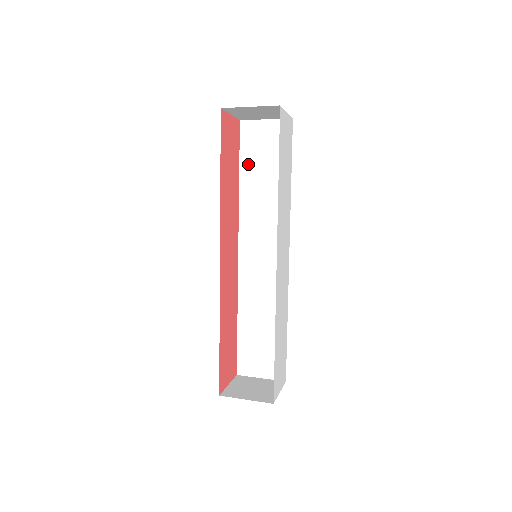
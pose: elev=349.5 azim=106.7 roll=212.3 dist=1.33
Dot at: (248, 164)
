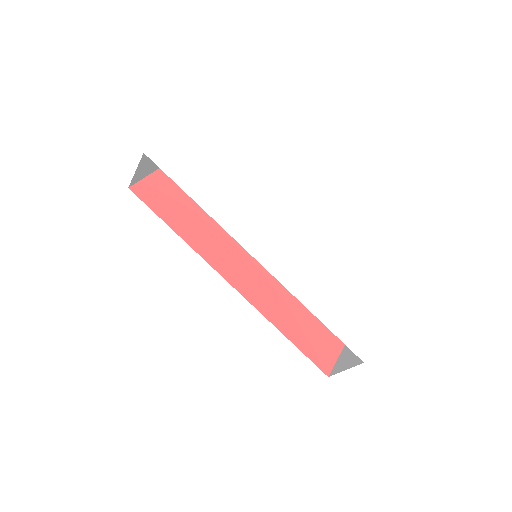
Dot at: occluded
